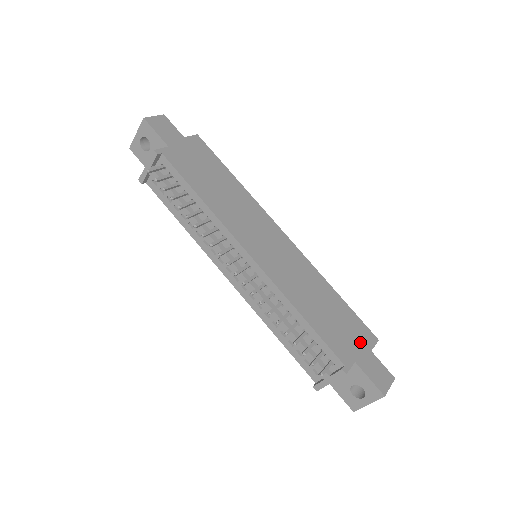
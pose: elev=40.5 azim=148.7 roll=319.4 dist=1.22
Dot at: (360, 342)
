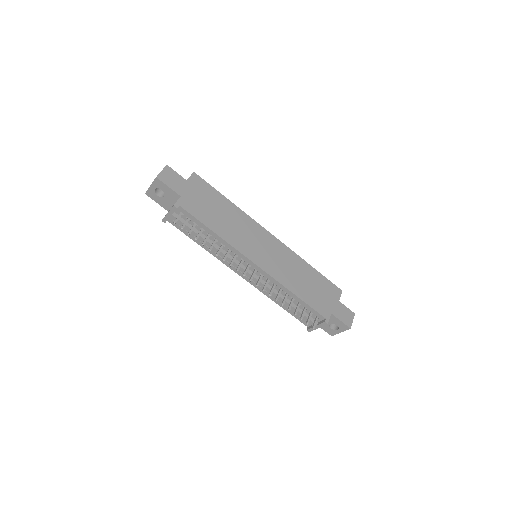
Dot at: (332, 298)
